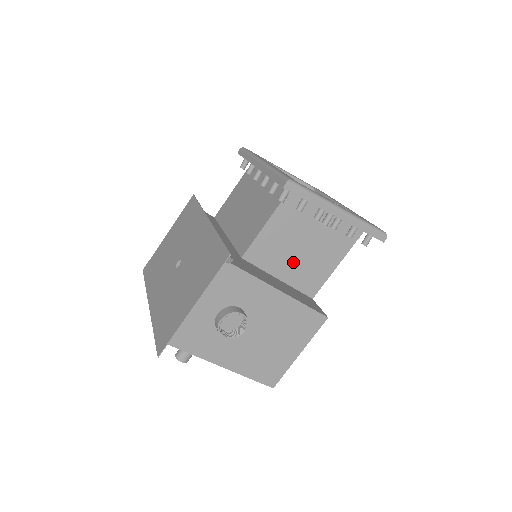
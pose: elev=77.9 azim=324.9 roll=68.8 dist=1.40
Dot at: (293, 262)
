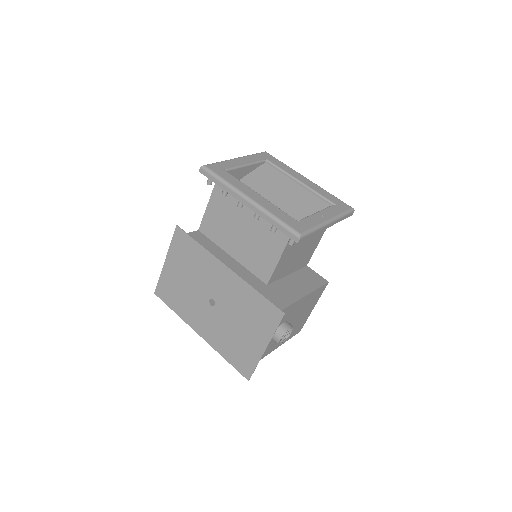
Dot at: (296, 260)
